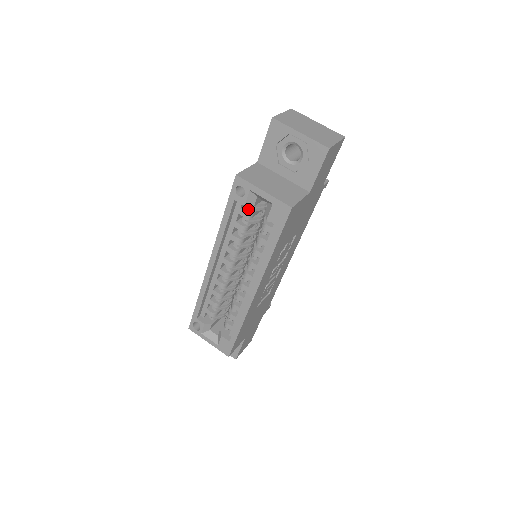
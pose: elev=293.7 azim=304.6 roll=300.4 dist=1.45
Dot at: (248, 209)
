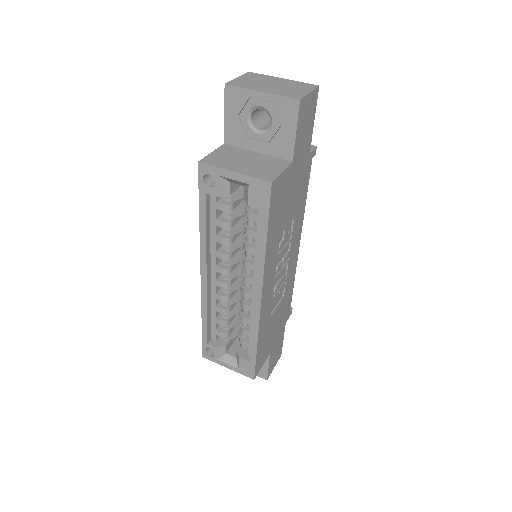
Dot at: (225, 200)
